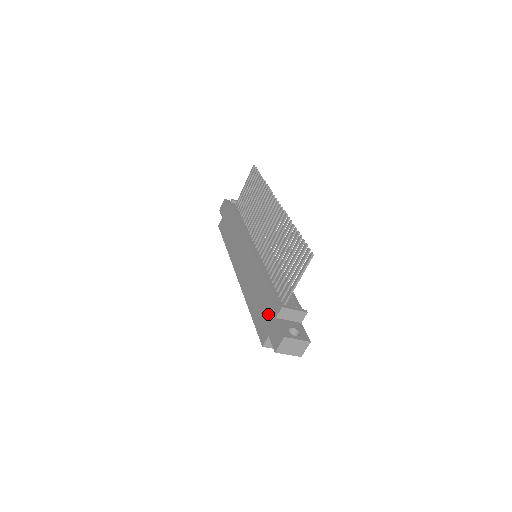
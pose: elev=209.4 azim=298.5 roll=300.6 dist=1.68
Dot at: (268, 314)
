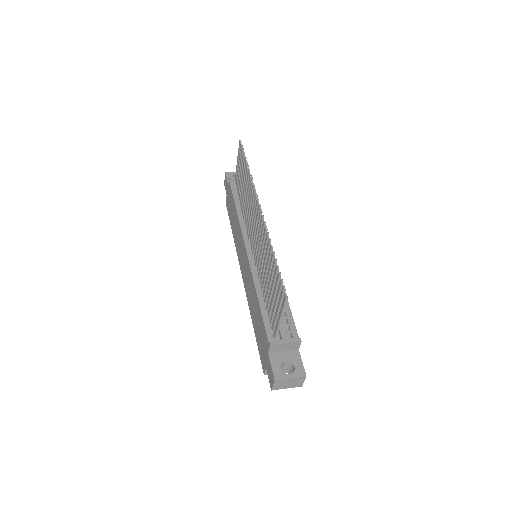
Dot at: (263, 343)
